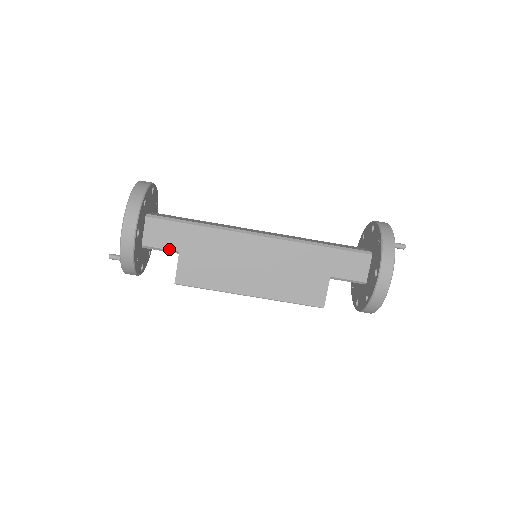
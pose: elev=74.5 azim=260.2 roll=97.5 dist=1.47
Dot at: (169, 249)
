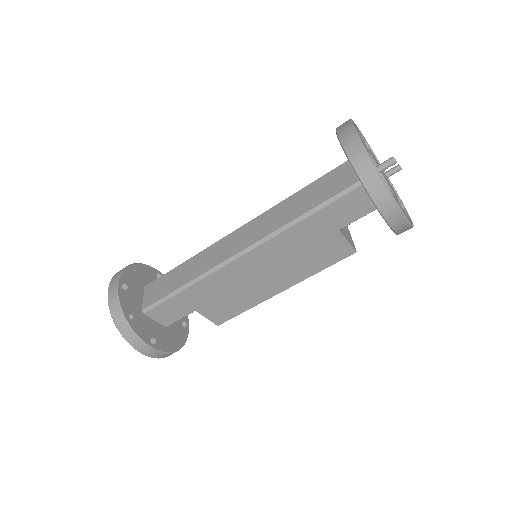
Dot at: (186, 315)
